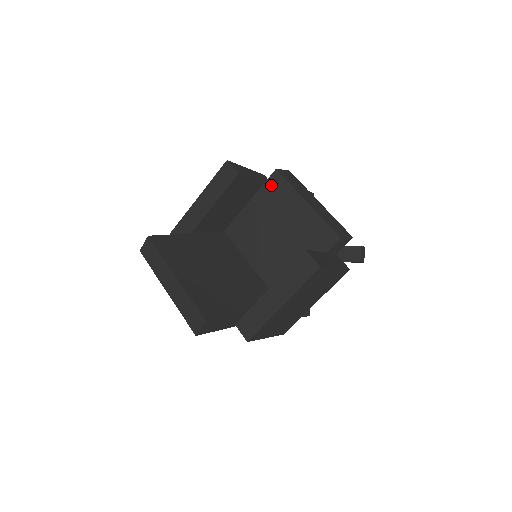
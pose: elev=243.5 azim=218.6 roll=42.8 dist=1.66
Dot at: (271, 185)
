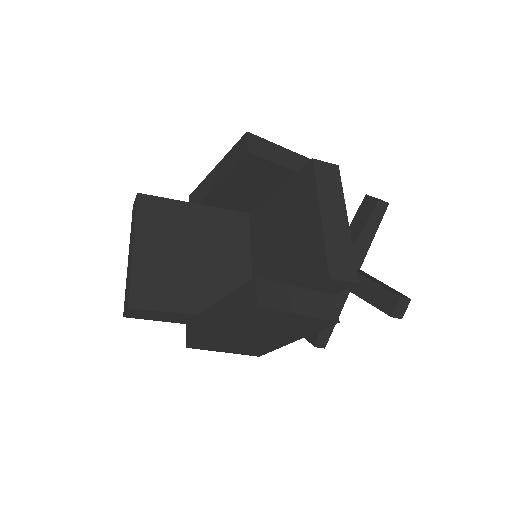
Dot at: (301, 177)
